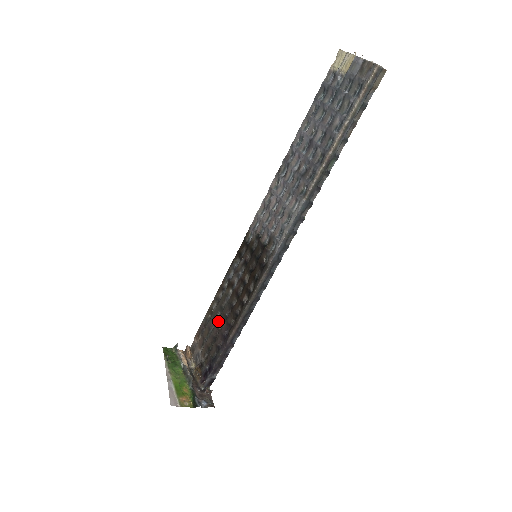
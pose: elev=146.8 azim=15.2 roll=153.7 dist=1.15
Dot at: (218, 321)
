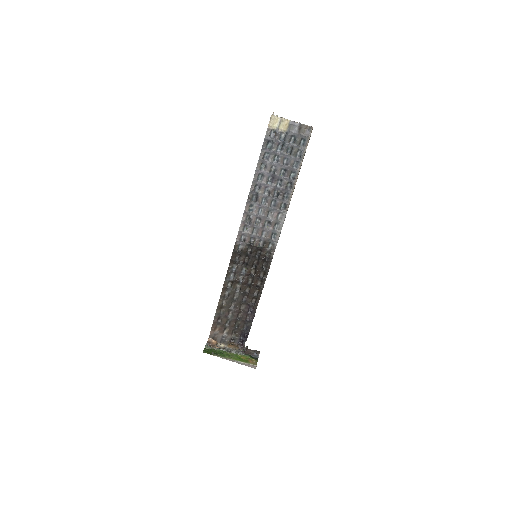
Dot at: (236, 308)
